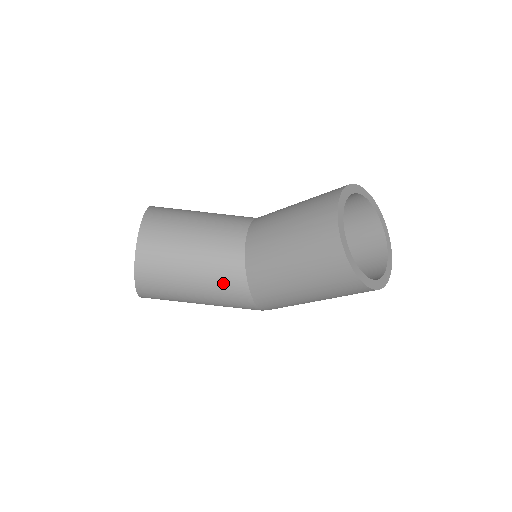
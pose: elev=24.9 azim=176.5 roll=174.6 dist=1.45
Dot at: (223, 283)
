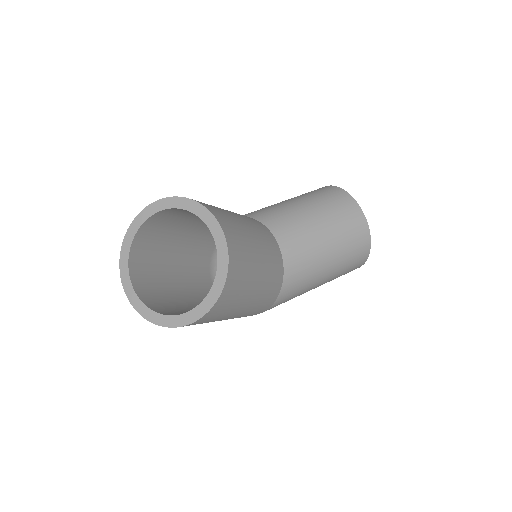
Dot at: (272, 284)
